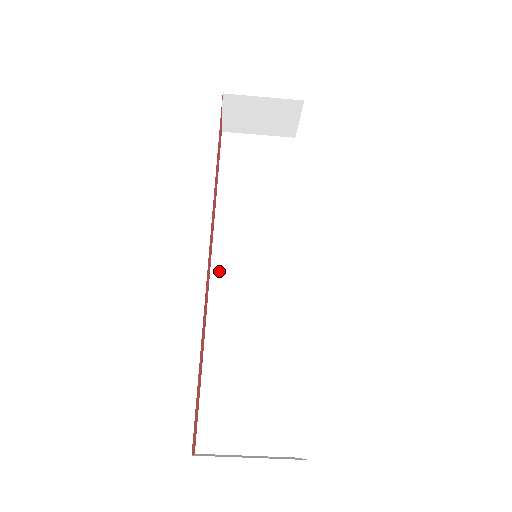
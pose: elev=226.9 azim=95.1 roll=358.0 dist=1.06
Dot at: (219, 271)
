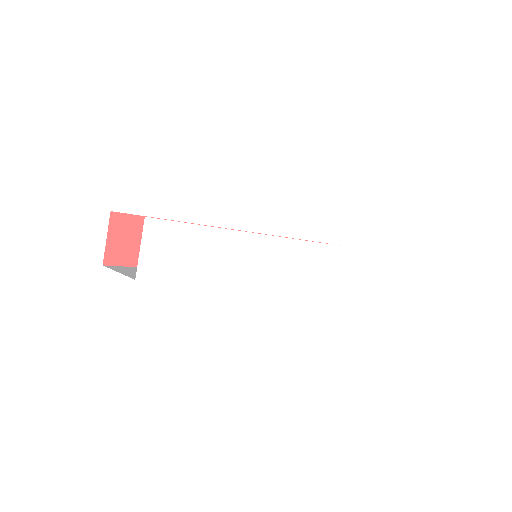
Dot at: occluded
